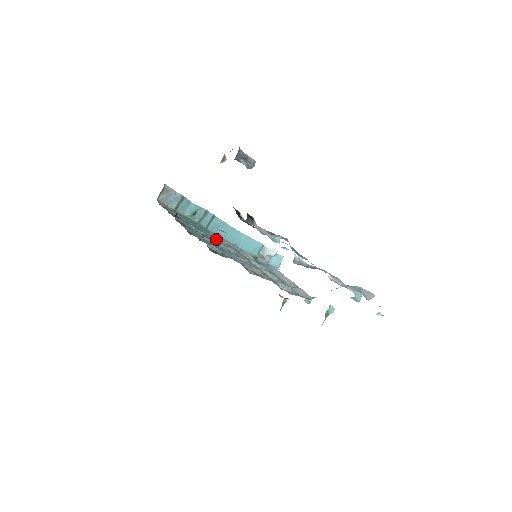
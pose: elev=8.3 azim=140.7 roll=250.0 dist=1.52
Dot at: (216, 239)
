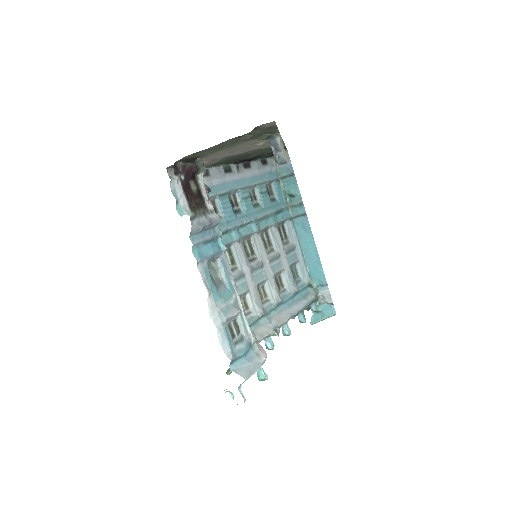
Dot at: (271, 224)
